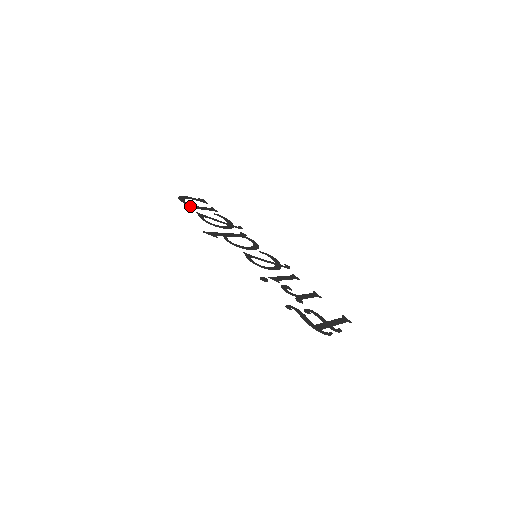
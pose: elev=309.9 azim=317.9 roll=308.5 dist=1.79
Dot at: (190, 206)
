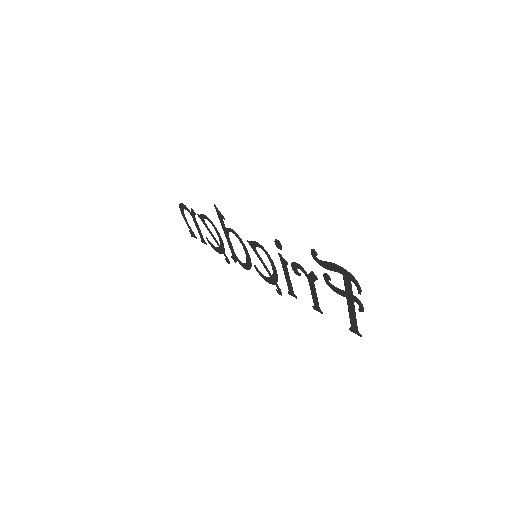
Dot at: (191, 210)
